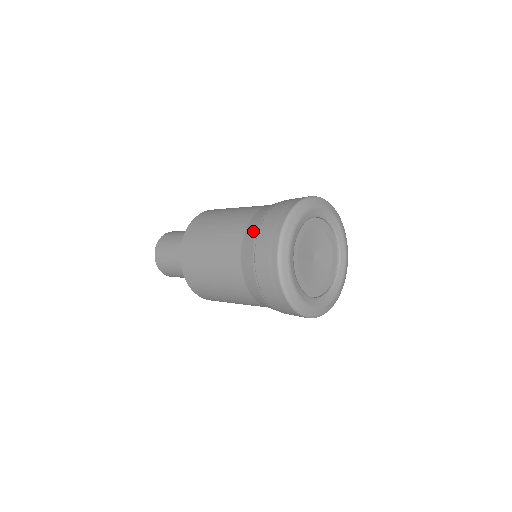
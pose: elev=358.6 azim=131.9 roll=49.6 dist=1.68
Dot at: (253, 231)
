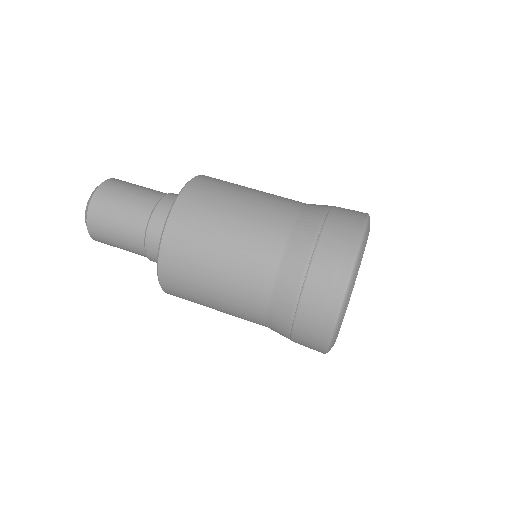
Dot at: occluded
